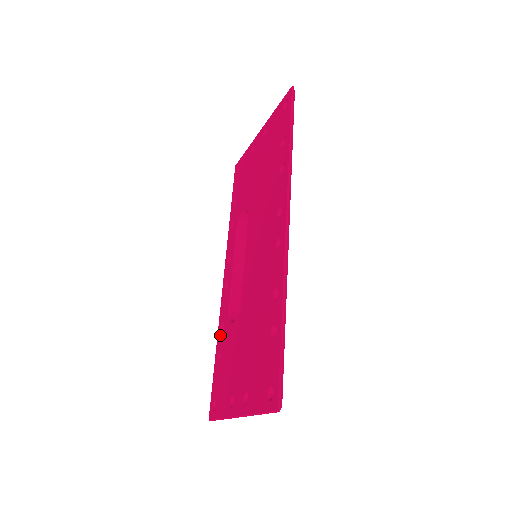
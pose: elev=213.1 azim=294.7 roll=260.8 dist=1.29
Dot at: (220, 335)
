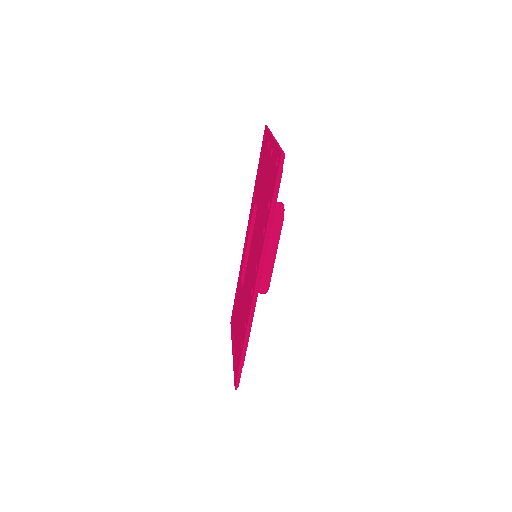
Dot at: (239, 279)
